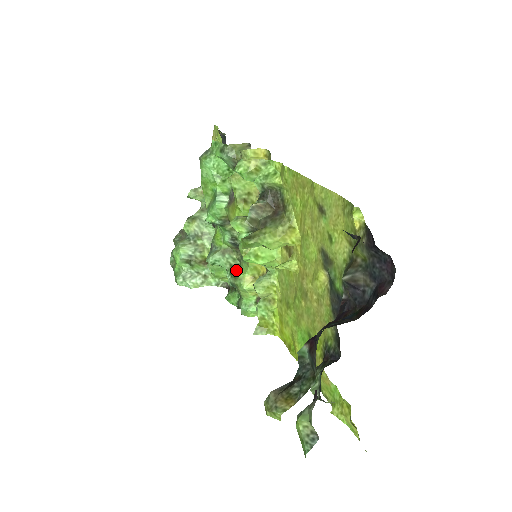
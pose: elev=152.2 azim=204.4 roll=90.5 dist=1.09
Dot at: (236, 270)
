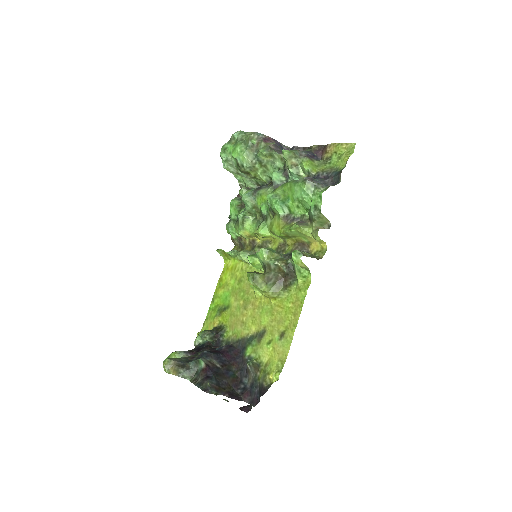
Dot at: (249, 218)
